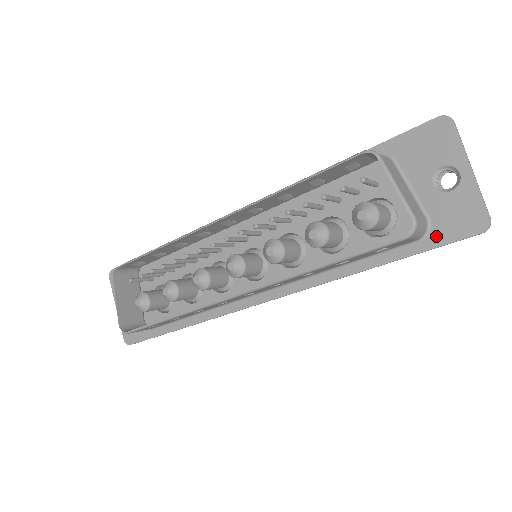
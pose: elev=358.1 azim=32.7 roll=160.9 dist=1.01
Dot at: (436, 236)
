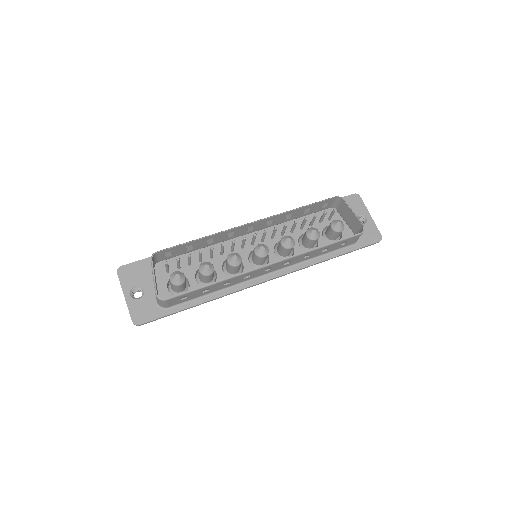
Dot at: (361, 242)
